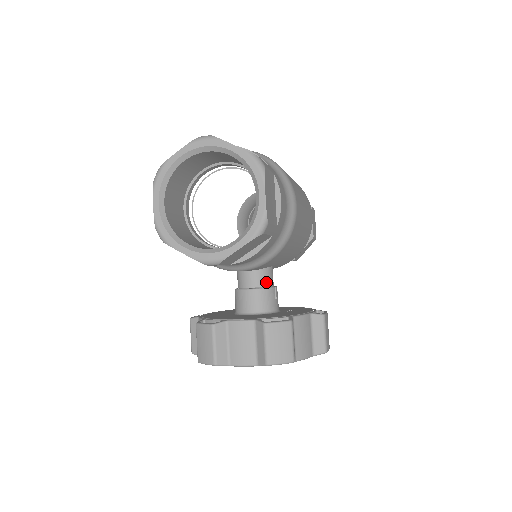
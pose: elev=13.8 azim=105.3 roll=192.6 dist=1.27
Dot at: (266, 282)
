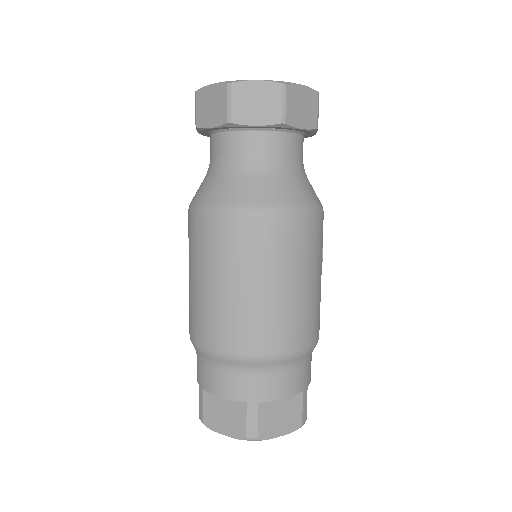
Dot at: occluded
